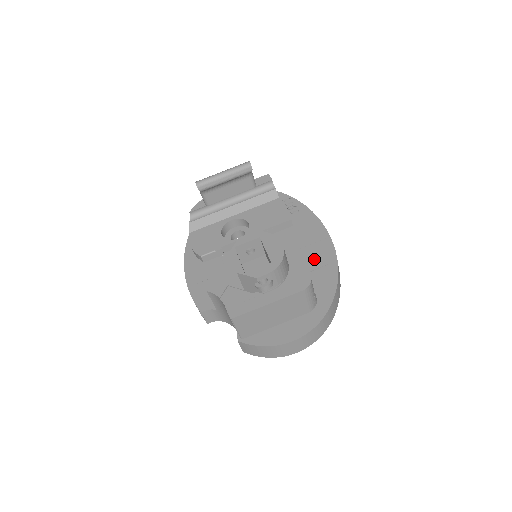
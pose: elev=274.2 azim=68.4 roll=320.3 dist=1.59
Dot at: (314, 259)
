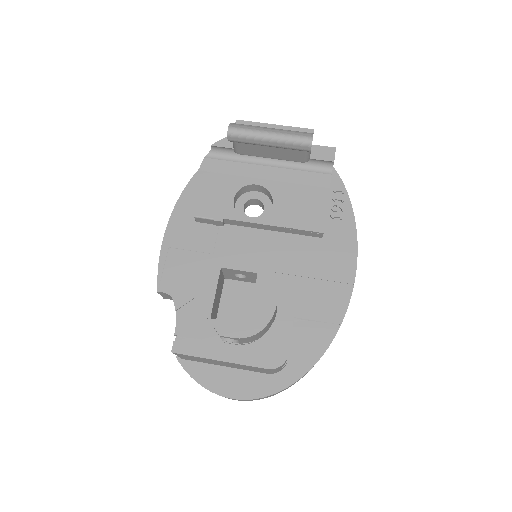
Dot at: (317, 304)
